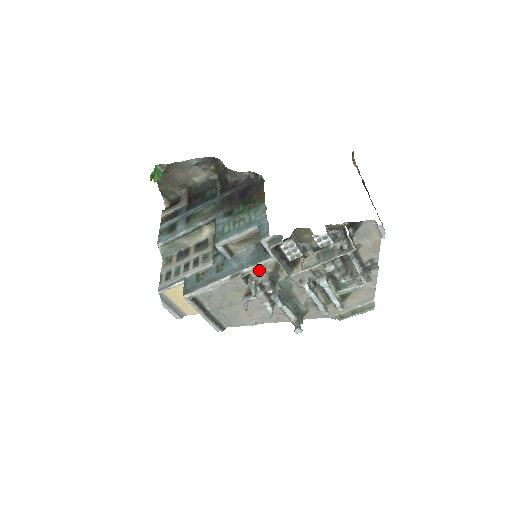
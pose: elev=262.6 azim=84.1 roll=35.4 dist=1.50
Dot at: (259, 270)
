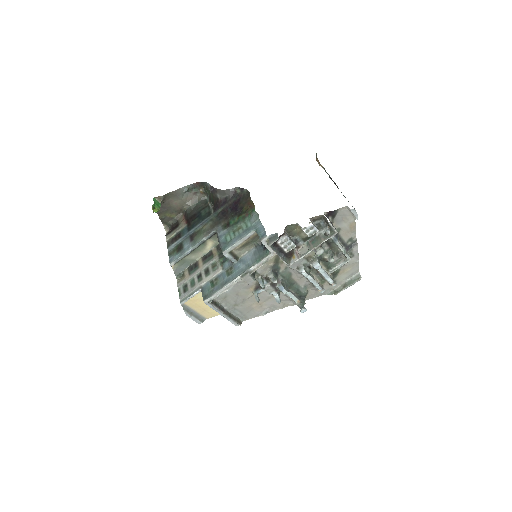
Dot at: (263, 266)
